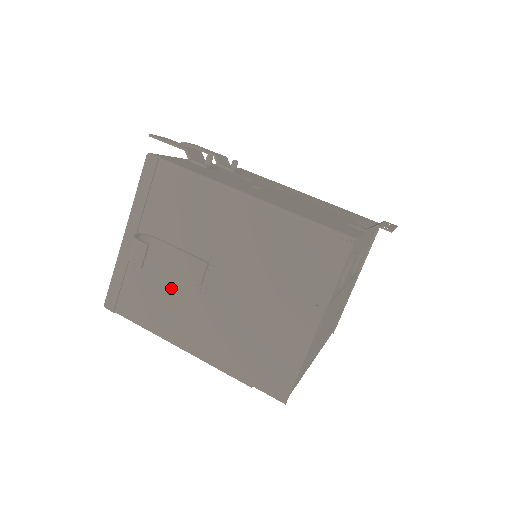
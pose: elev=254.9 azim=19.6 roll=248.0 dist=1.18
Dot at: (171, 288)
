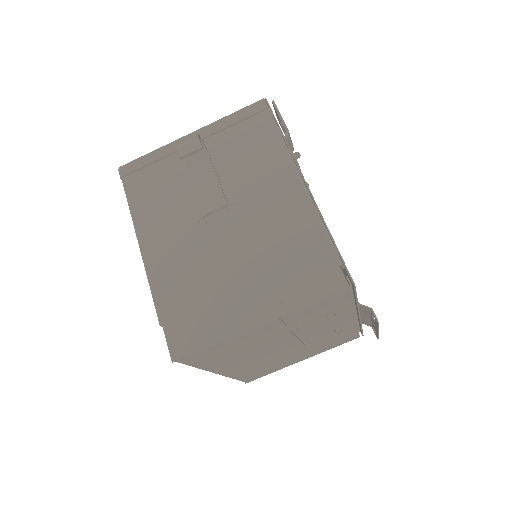
Dot at: (181, 199)
